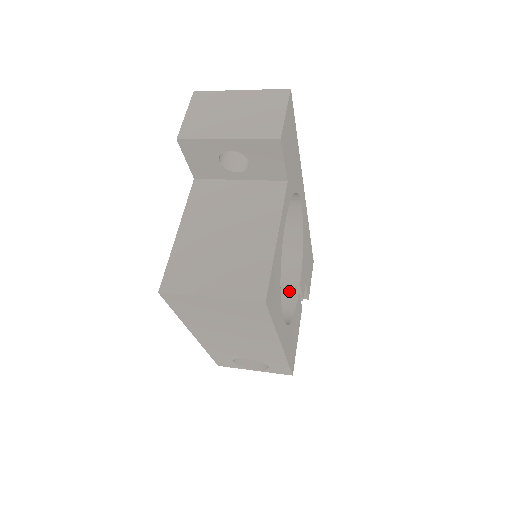
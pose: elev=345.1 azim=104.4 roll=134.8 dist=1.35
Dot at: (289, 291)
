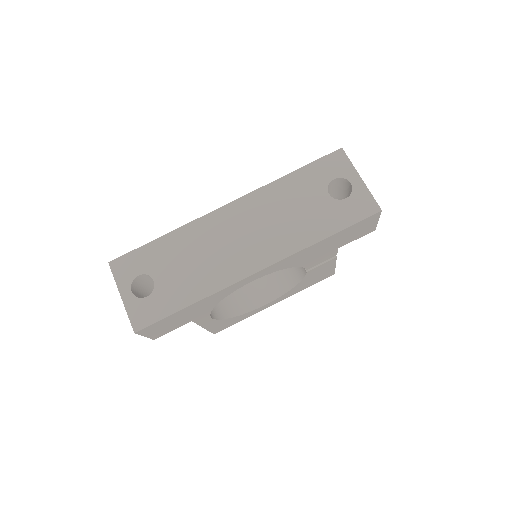
Dot at: occluded
